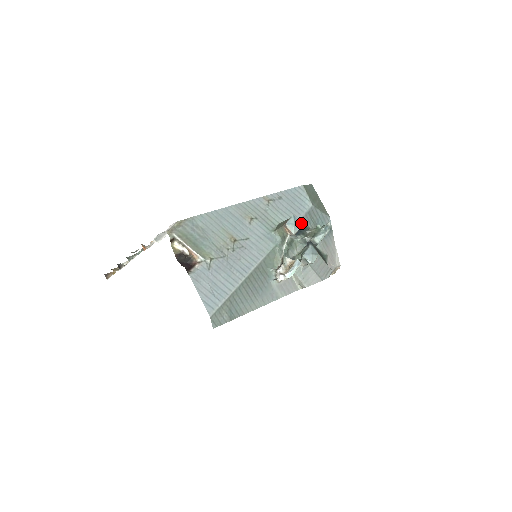
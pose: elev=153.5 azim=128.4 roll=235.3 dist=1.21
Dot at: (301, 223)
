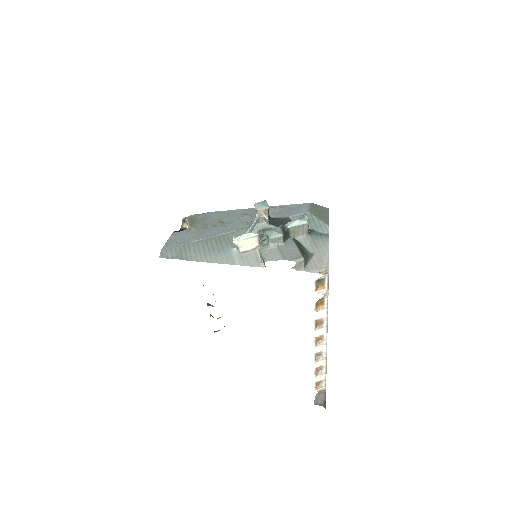
Dot at: (288, 220)
